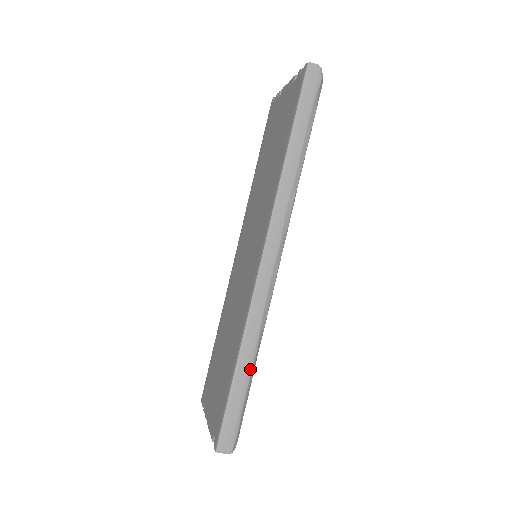
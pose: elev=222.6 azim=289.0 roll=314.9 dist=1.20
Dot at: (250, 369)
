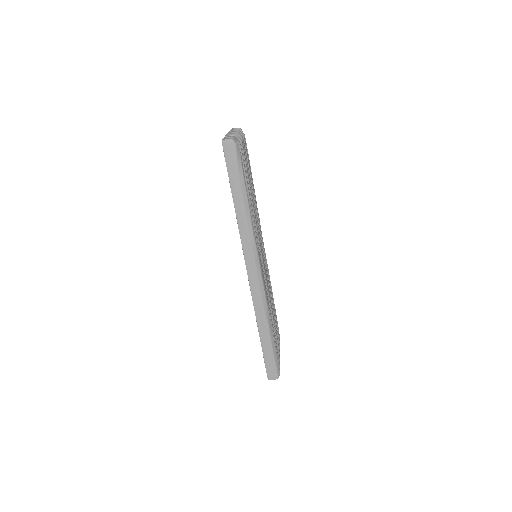
Dot at: (269, 335)
